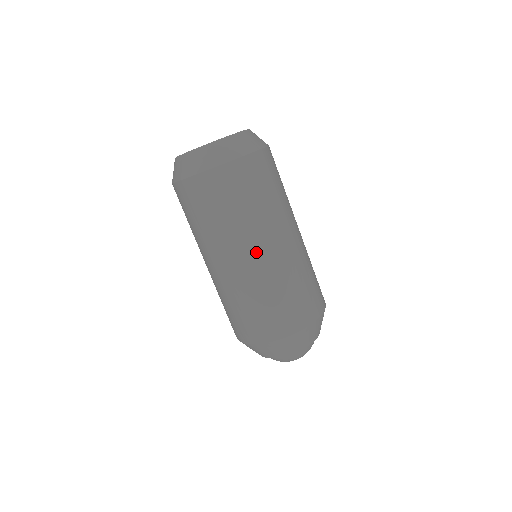
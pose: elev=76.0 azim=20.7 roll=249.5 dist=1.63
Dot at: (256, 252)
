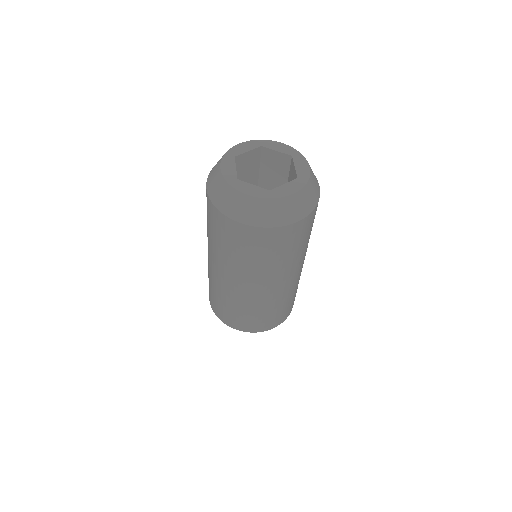
Dot at: (297, 272)
